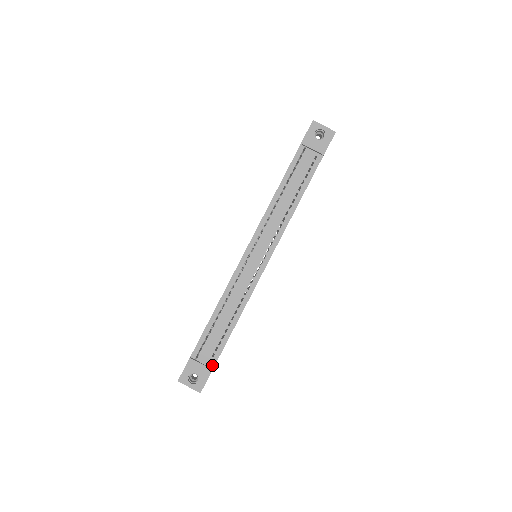
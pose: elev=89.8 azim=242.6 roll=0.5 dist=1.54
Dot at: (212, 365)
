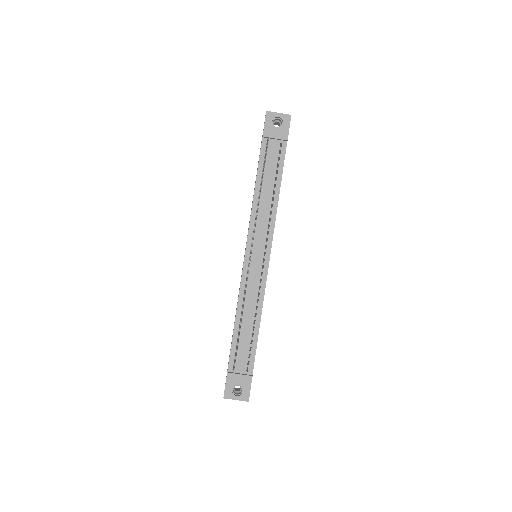
Dot at: (250, 372)
